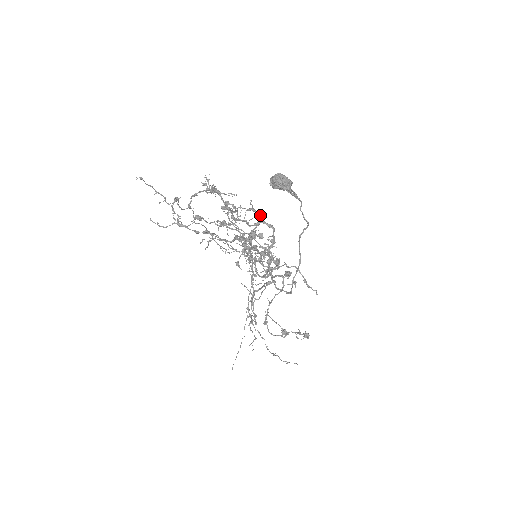
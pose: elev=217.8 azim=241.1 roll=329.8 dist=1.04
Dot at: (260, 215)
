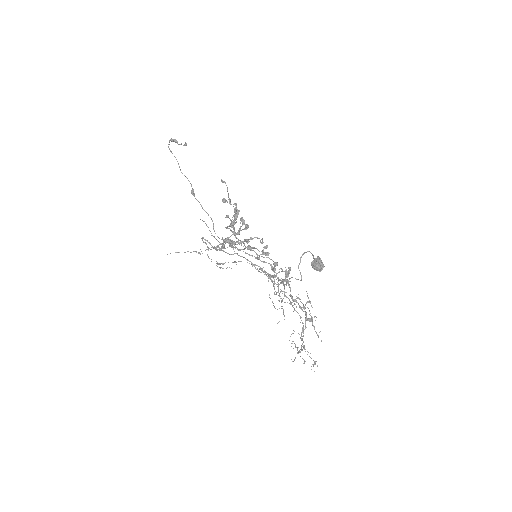
Dot at: occluded
